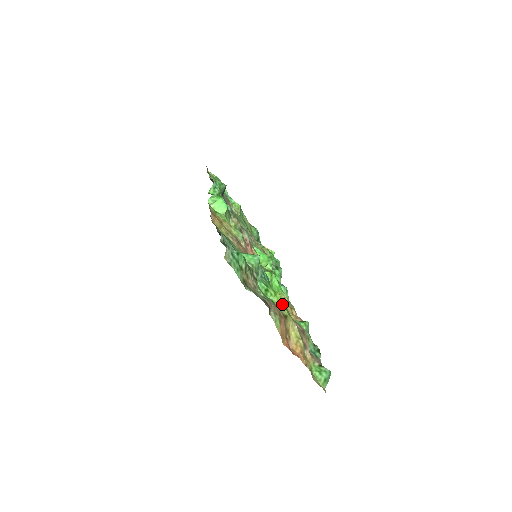
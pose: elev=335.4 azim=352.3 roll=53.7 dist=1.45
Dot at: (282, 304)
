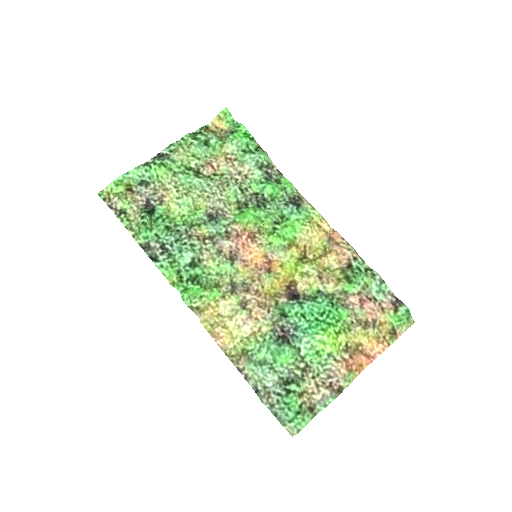
Dot at: (335, 341)
